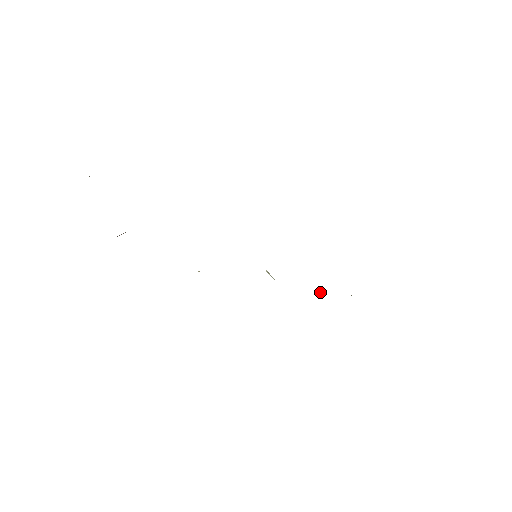
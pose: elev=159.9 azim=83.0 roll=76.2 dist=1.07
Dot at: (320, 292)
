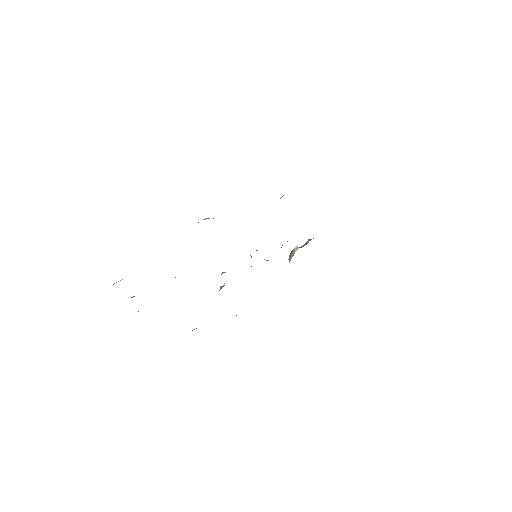
Dot at: (295, 249)
